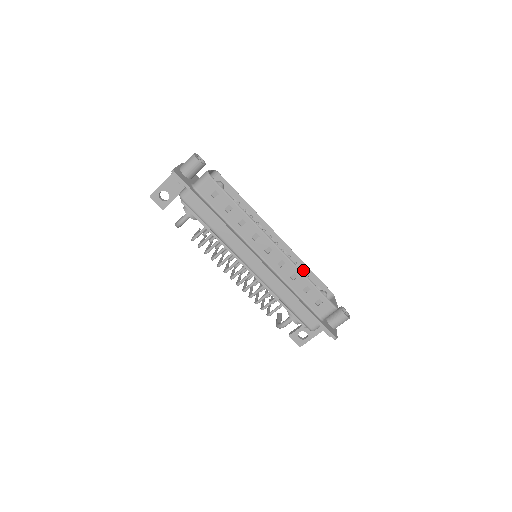
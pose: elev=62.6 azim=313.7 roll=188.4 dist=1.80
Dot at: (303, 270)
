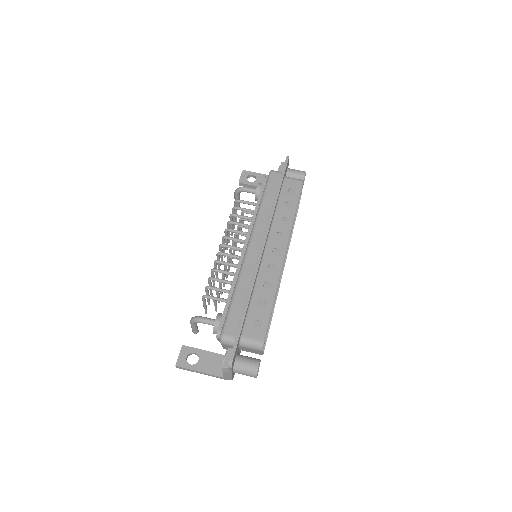
Dot at: occluded
